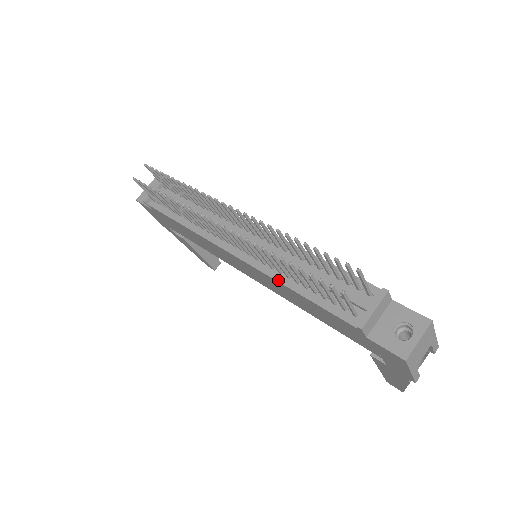
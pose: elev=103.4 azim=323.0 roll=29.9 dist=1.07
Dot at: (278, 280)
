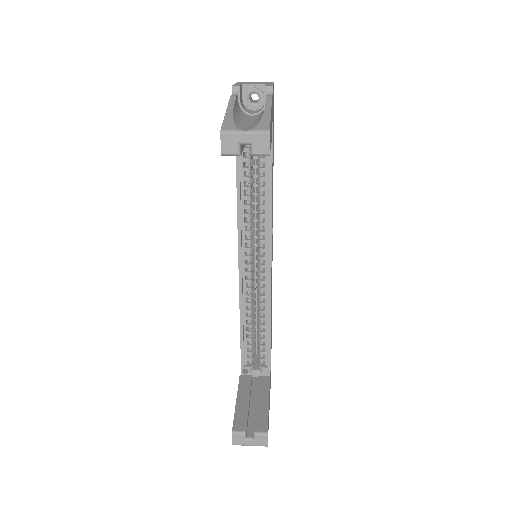
Dot at: occluded
